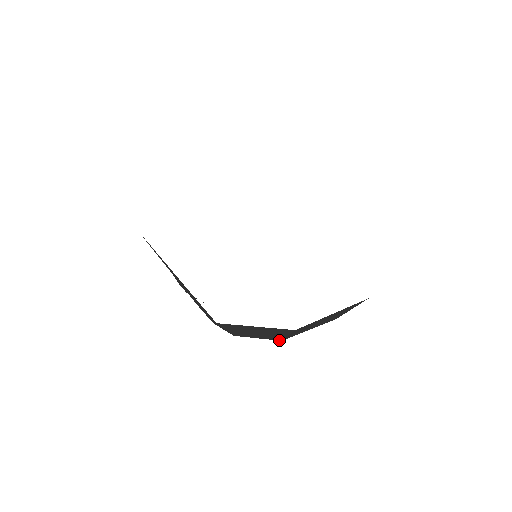
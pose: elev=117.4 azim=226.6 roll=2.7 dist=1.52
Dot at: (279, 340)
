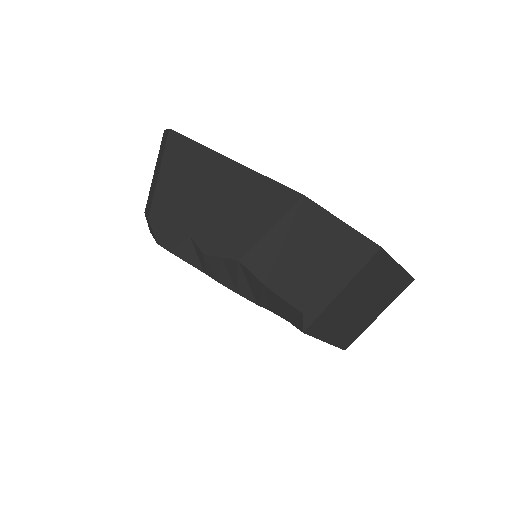
Dot at: (312, 319)
